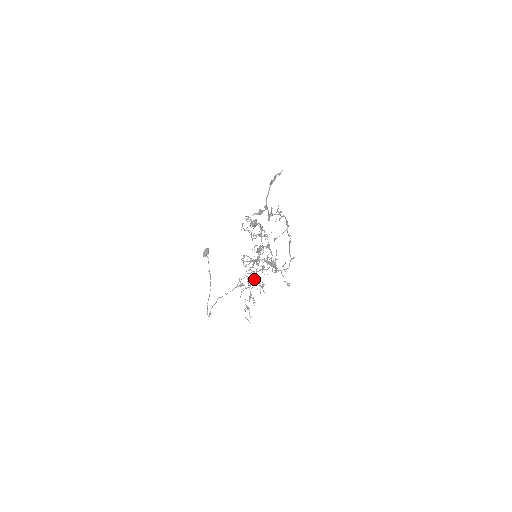
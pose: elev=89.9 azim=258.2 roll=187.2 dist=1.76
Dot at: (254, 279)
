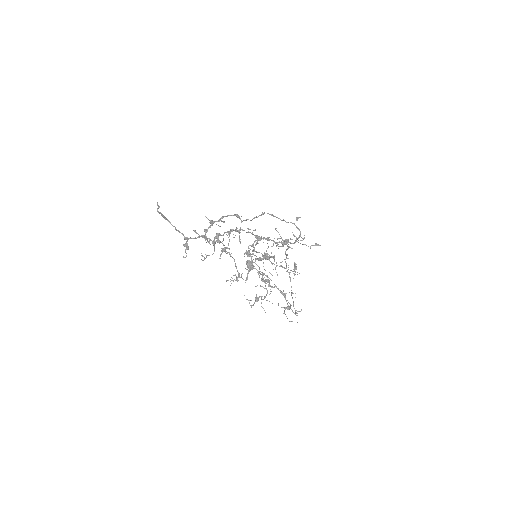
Dot at: occluded
